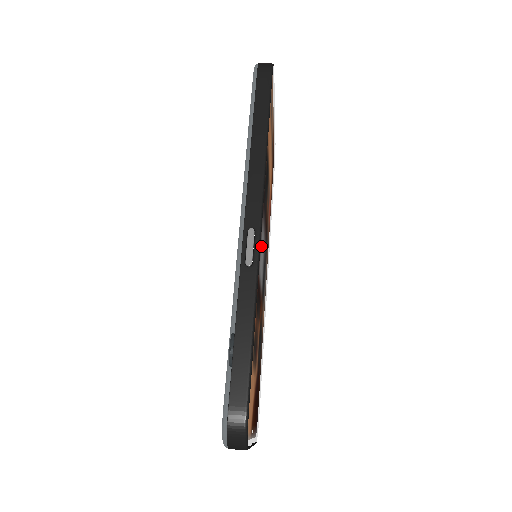
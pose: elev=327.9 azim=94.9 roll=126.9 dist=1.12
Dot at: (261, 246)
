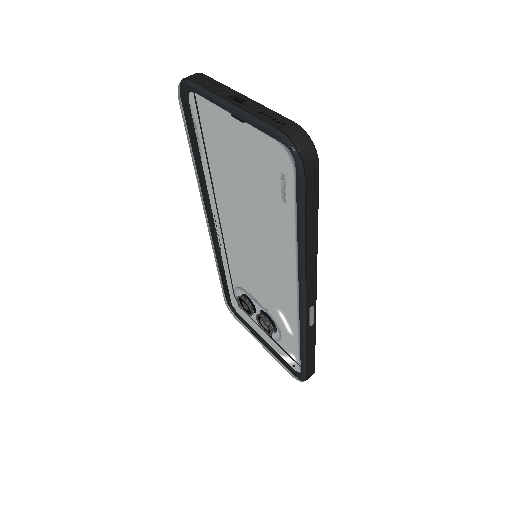
Dot at: occluded
